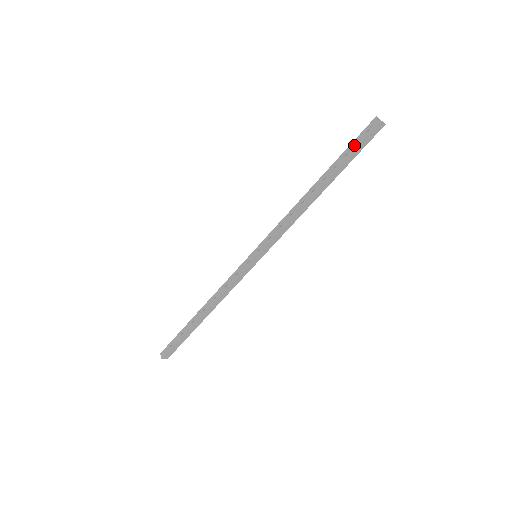
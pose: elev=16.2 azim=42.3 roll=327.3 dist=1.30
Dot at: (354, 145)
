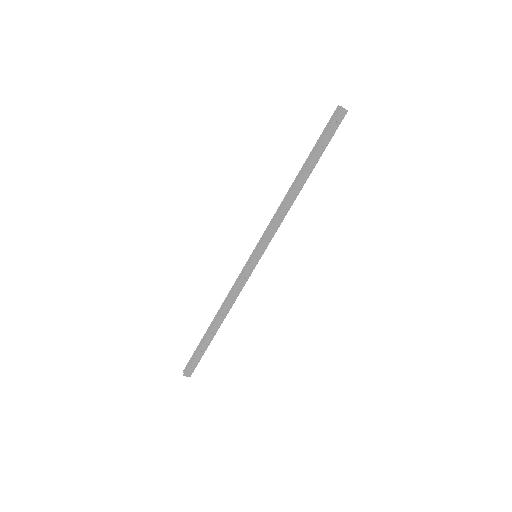
Dot at: (323, 134)
